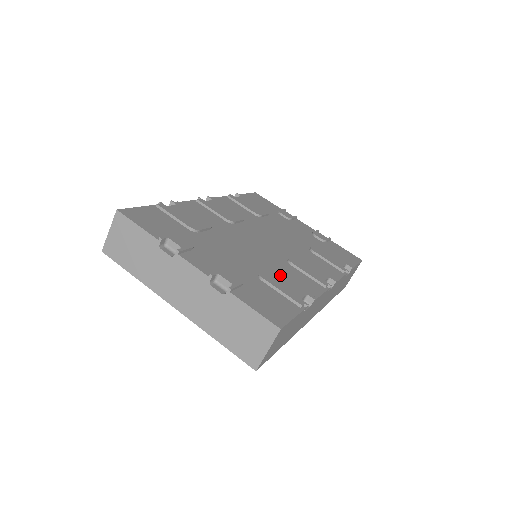
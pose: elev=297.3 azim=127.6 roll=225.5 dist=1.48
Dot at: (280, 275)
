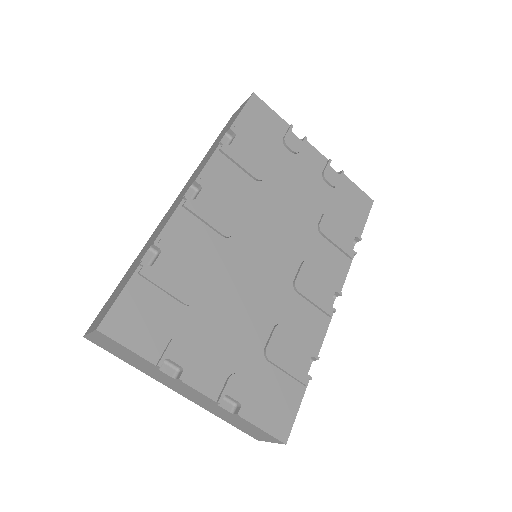
Dot at: (286, 336)
